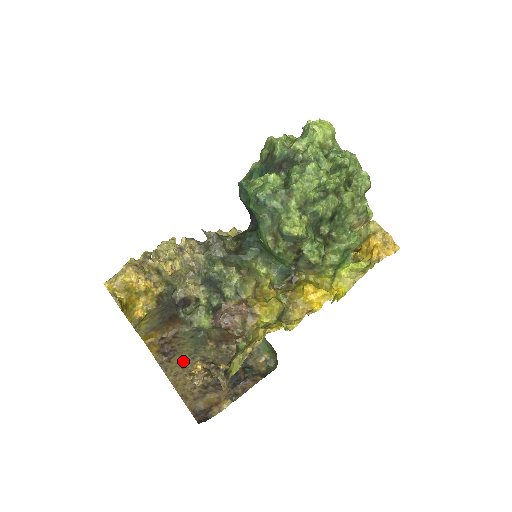
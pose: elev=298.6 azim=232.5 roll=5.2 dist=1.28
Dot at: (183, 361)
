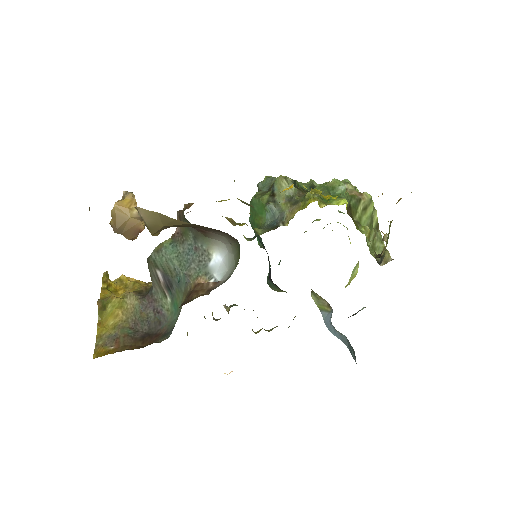
Dot at: occluded
